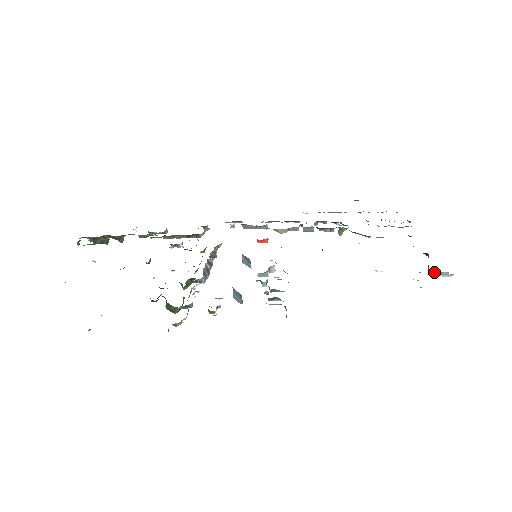
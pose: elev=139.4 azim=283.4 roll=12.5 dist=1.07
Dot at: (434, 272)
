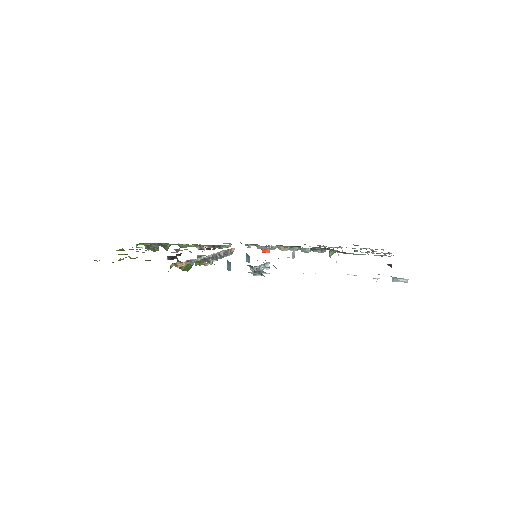
Dot at: occluded
